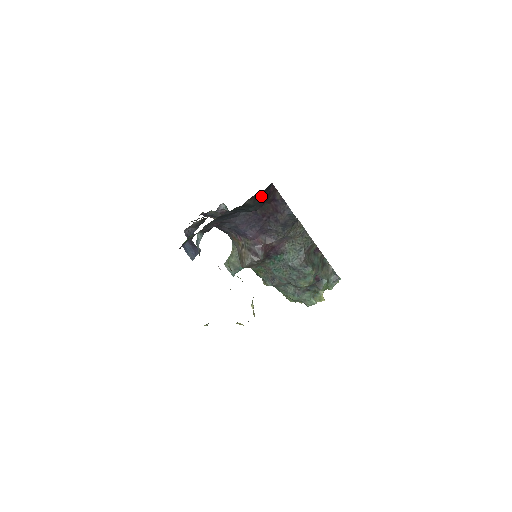
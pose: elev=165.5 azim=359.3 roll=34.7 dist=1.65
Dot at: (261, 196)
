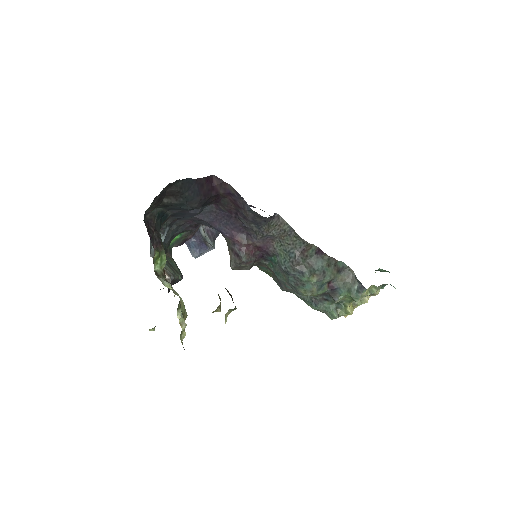
Dot at: (182, 193)
